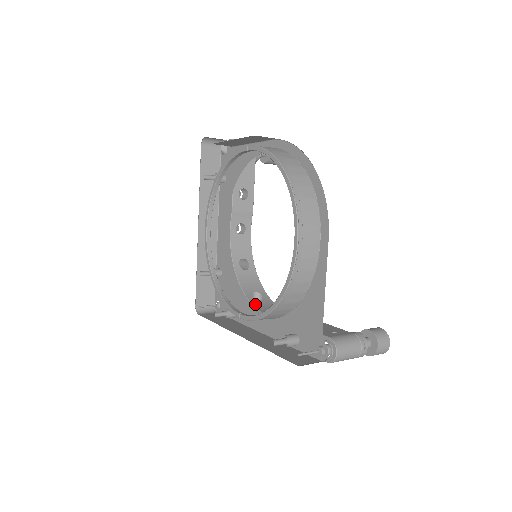
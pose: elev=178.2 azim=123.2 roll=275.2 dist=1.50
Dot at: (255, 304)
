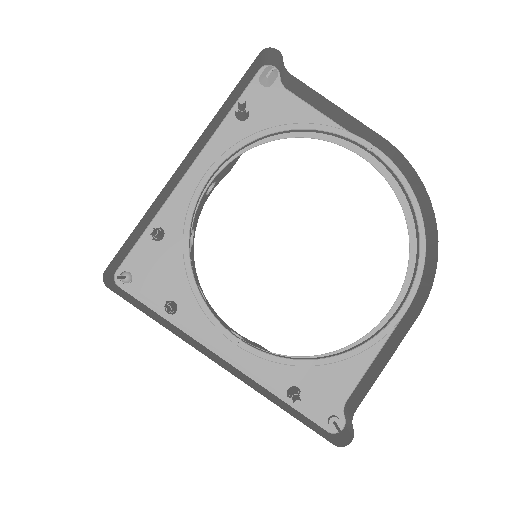
Dot at: occluded
